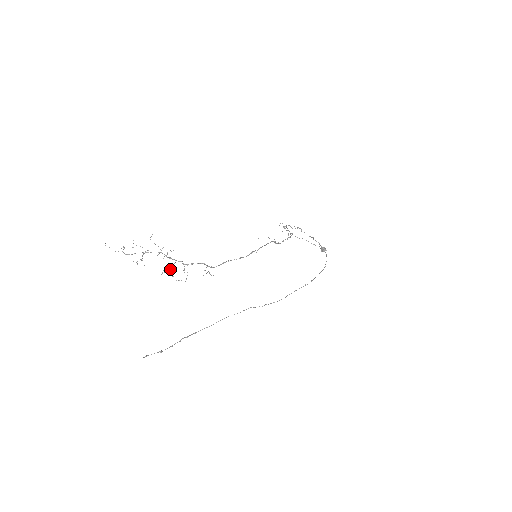
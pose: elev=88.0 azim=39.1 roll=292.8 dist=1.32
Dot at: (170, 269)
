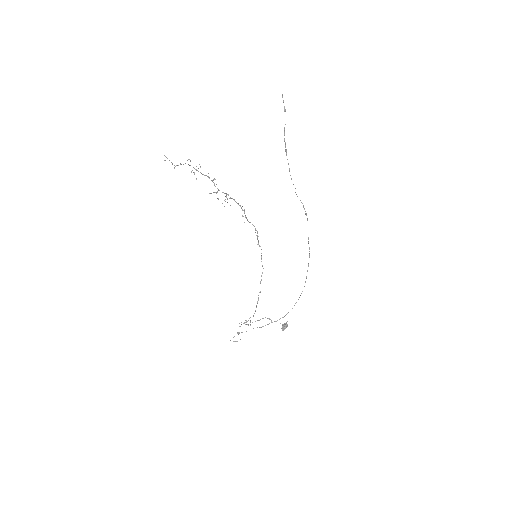
Dot at: (216, 192)
